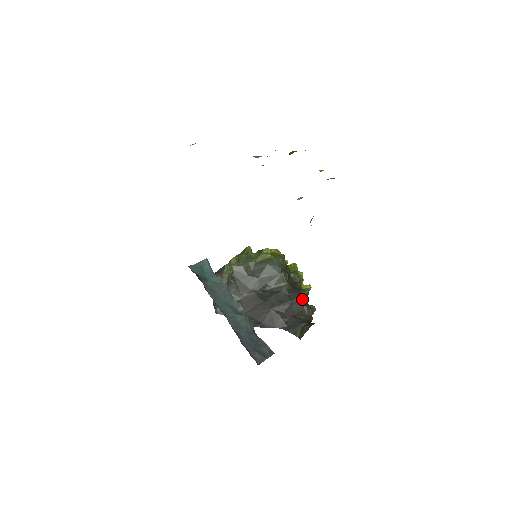
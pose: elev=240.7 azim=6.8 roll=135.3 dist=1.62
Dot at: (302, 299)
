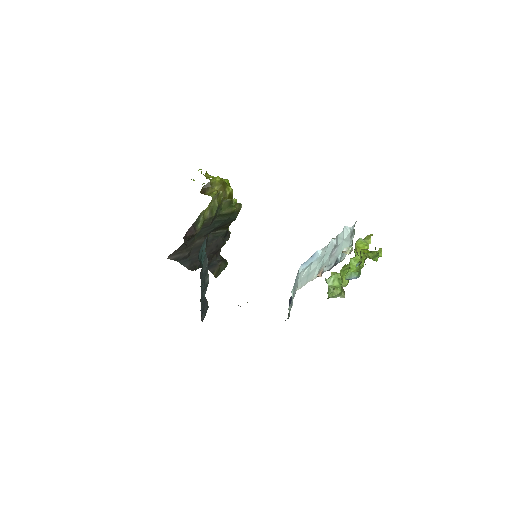
Dot at: occluded
